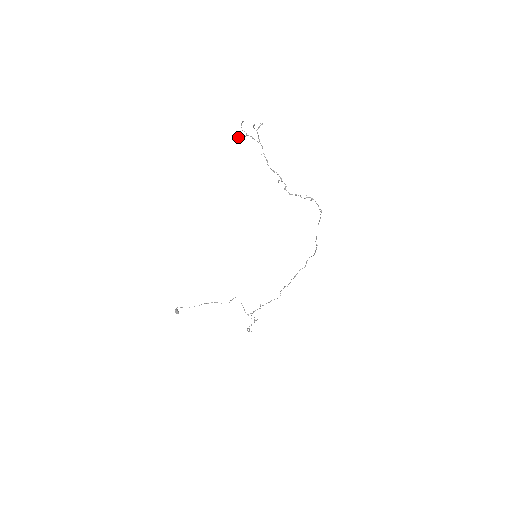
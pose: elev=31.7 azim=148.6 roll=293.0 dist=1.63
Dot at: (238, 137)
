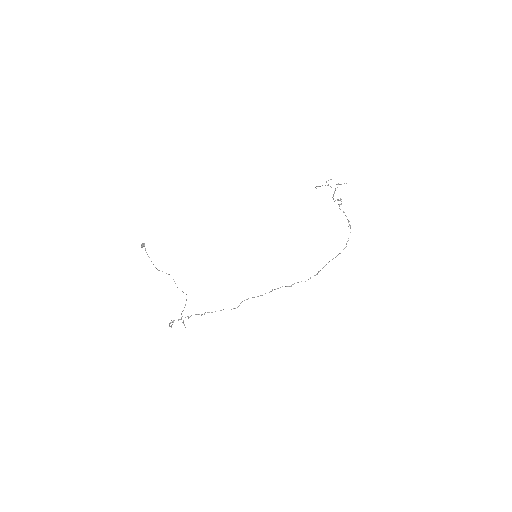
Dot at: (319, 186)
